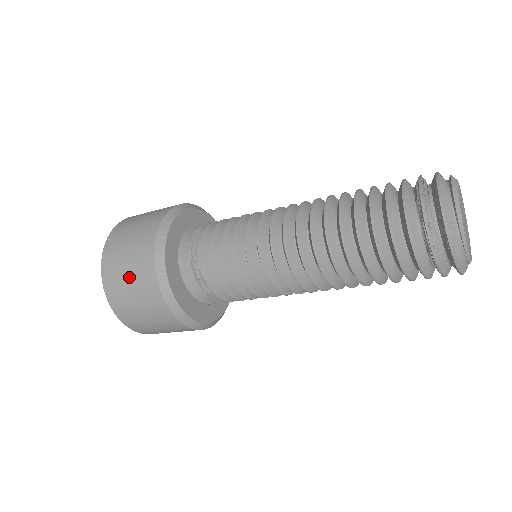
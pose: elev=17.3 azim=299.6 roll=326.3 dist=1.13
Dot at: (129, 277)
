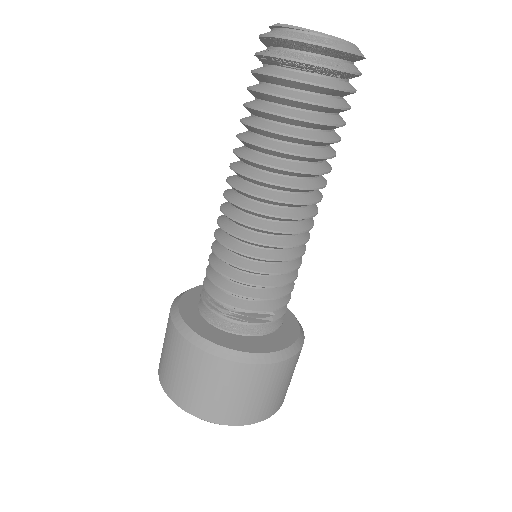
Dot at: (165, 348)
